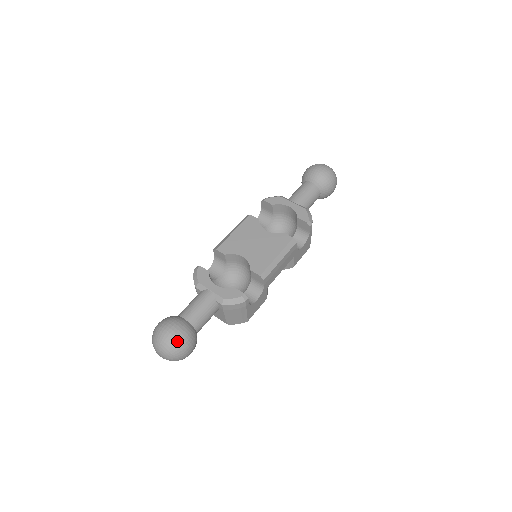
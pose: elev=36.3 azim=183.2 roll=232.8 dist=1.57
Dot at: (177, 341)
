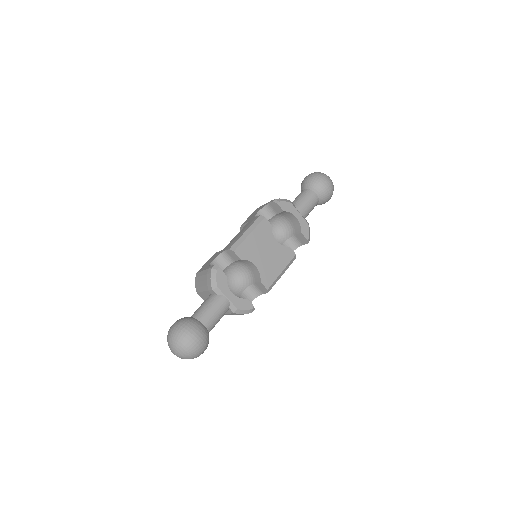
Dot at: (200, 350)
